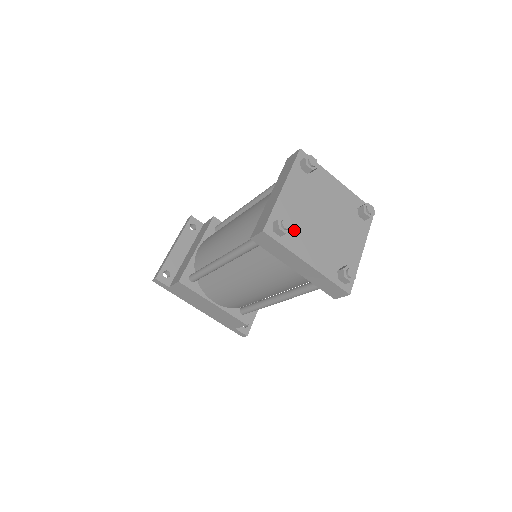
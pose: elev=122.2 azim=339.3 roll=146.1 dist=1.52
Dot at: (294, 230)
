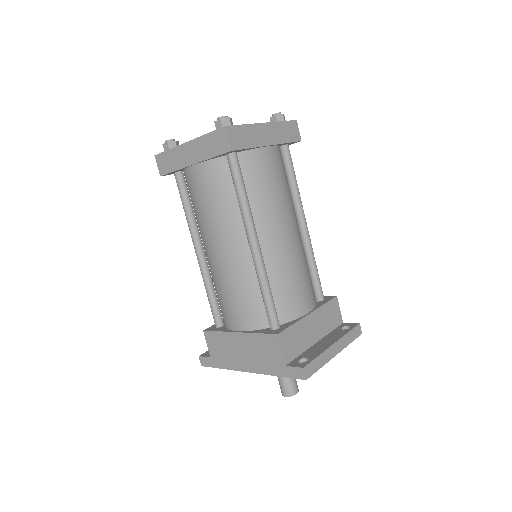
Dot at: occluded
